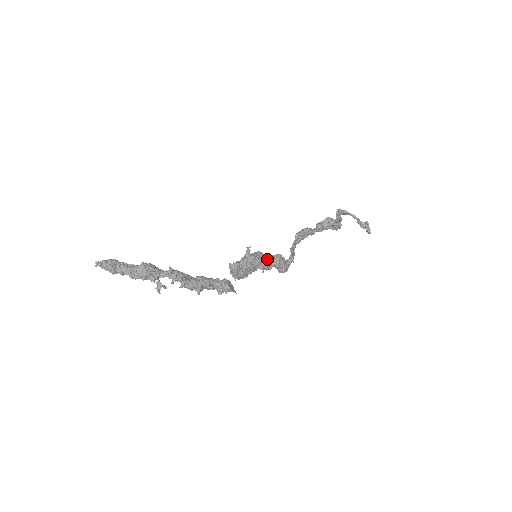
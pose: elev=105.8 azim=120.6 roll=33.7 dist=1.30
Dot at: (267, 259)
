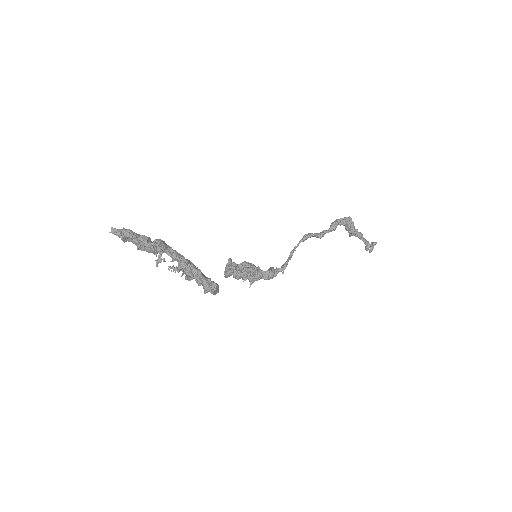
Dot at: (260, 276)
